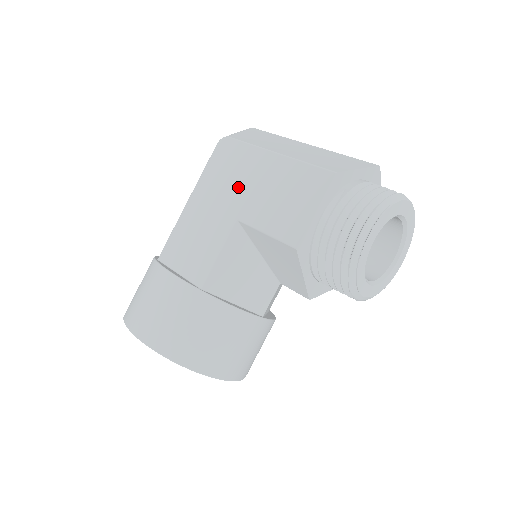
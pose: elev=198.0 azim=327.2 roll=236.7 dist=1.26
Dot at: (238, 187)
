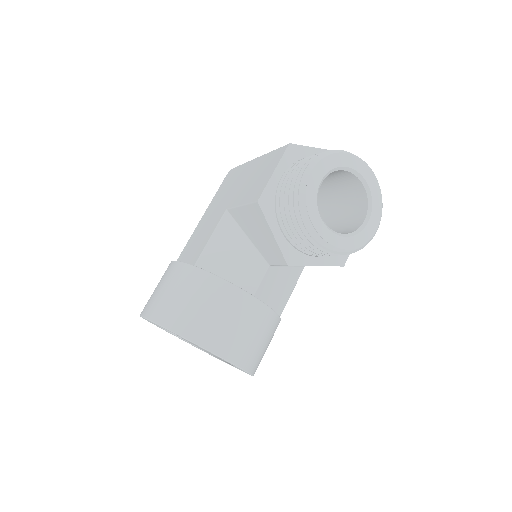
Dot at: (231, 191)
